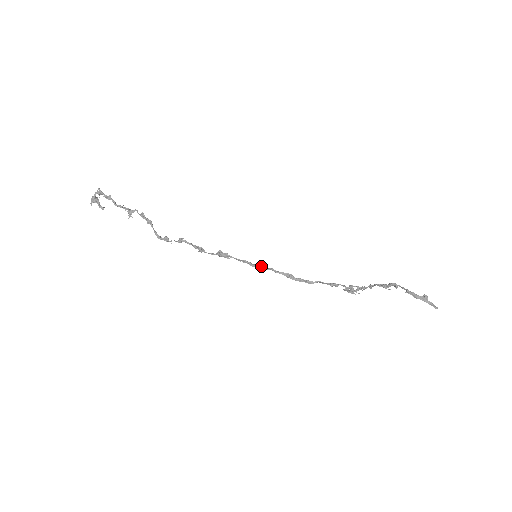
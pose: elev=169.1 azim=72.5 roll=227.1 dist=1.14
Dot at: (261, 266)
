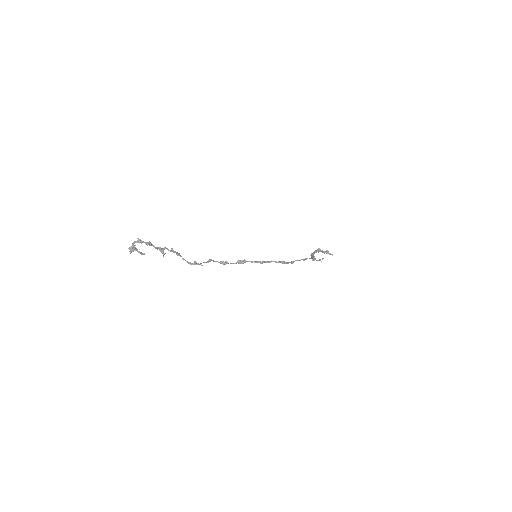
Dot at: (268, 261)
